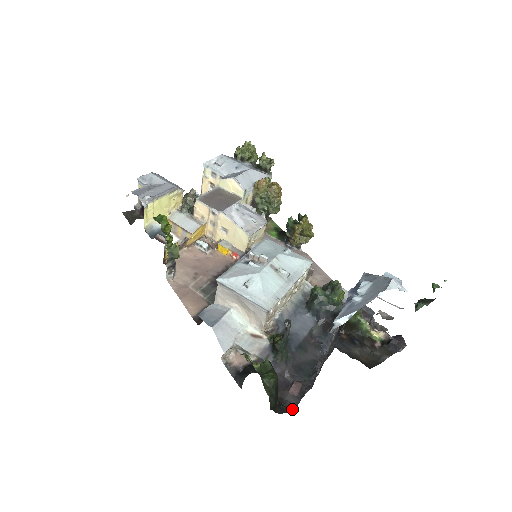
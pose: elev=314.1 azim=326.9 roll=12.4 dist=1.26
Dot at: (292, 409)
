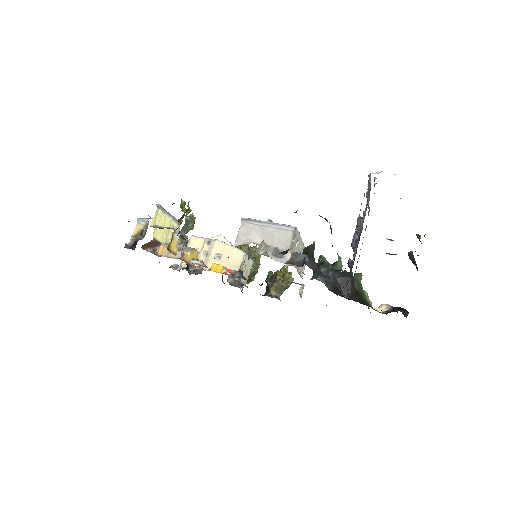
Dot at: occluded
